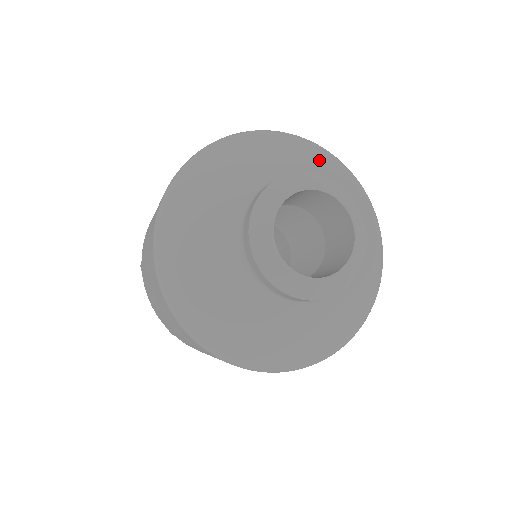
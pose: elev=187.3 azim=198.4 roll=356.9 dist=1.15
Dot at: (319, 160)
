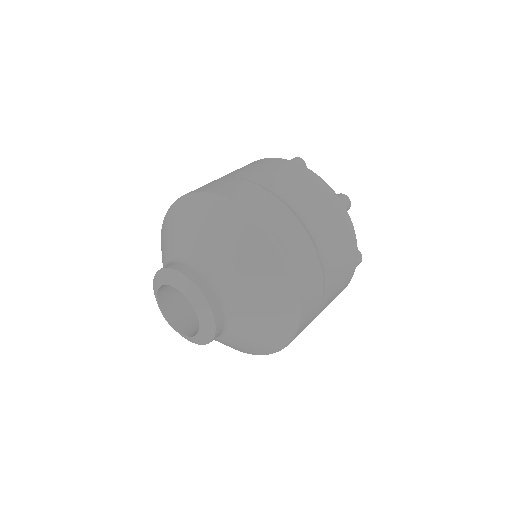
Dot at: (189, 223)
